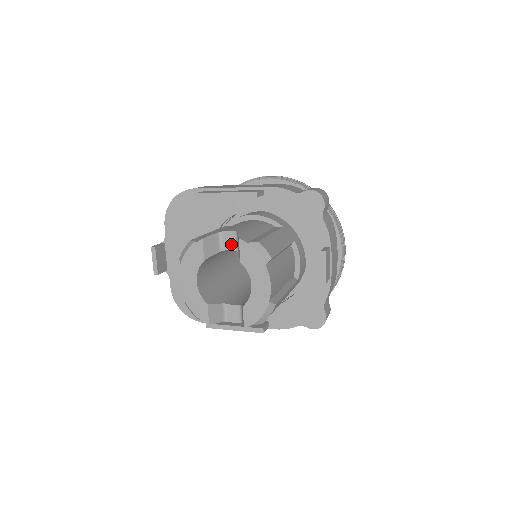
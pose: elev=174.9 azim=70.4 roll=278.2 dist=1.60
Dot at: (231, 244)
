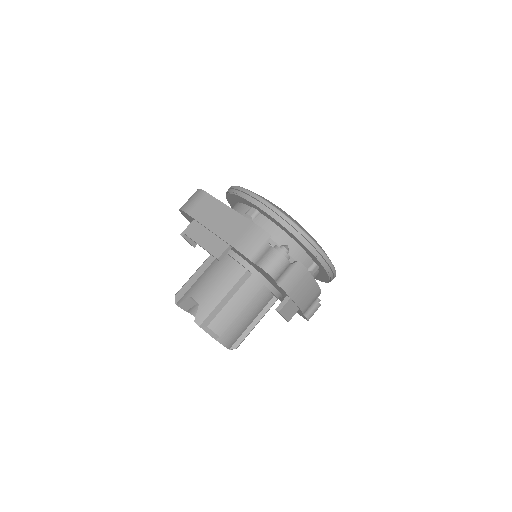
Dot at: occluded
